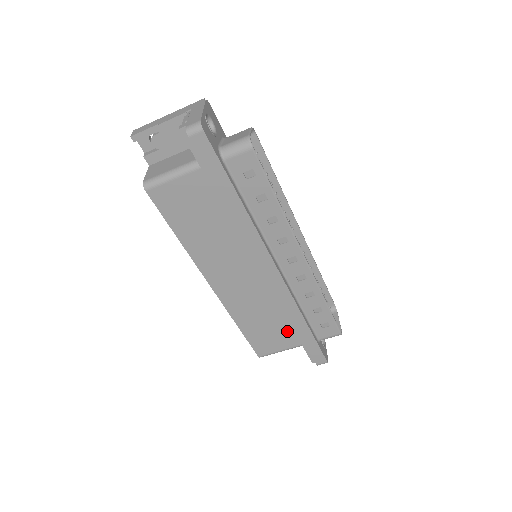
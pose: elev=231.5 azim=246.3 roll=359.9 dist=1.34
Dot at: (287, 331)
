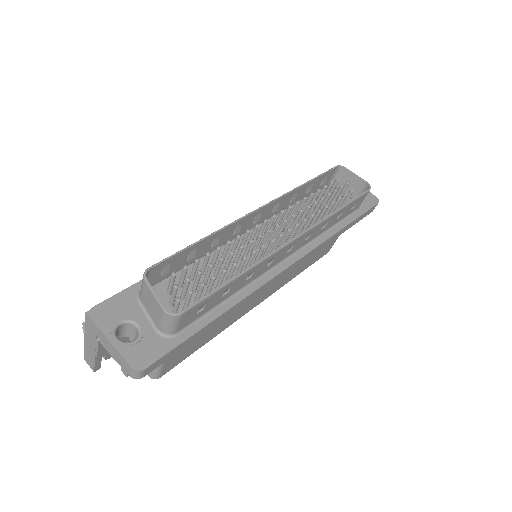
Dot at: occluded
